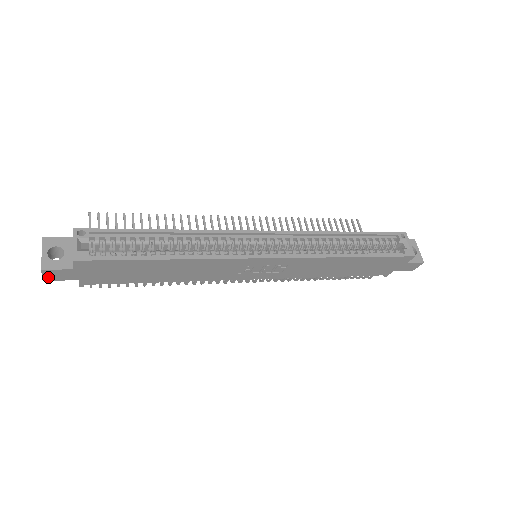
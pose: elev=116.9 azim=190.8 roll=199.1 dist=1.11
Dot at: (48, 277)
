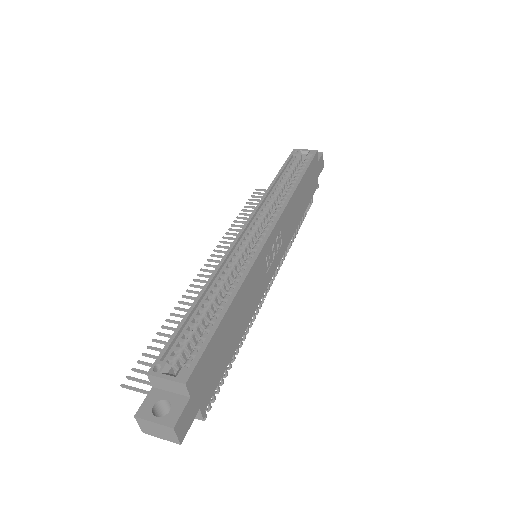
Dot at: (181, 434)
